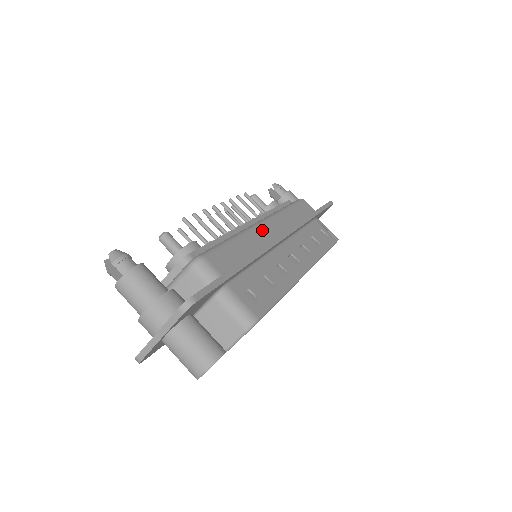
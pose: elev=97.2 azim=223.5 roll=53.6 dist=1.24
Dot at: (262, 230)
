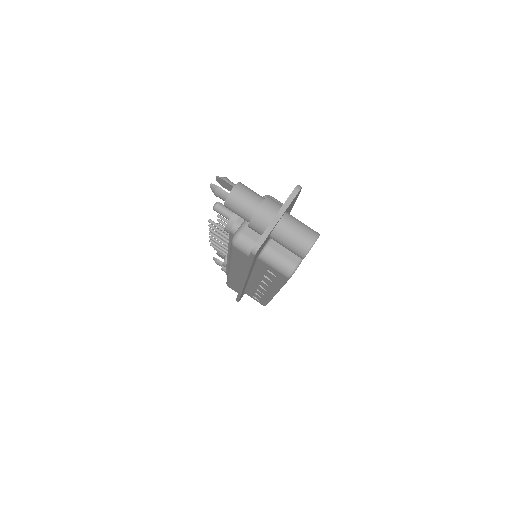
Dot at: occluded
